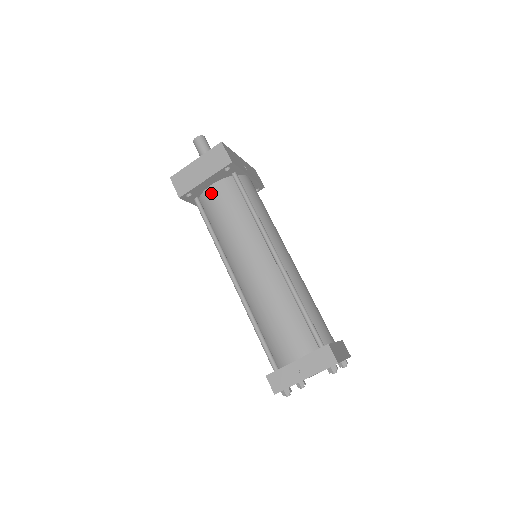
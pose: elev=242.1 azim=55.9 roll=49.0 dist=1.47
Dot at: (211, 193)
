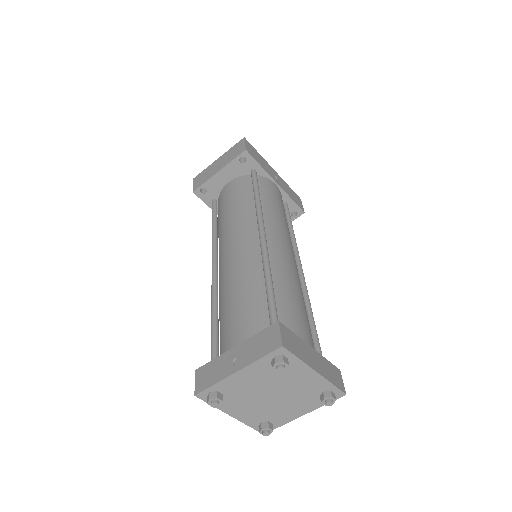
Dot at: (225, 189)
